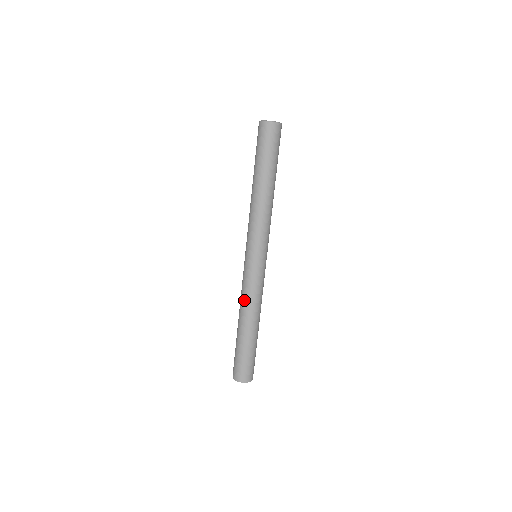
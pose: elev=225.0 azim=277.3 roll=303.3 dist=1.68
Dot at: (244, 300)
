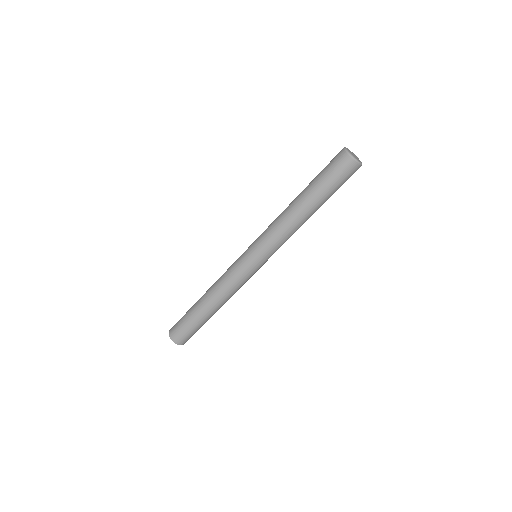
Dot at: (225, 290)
